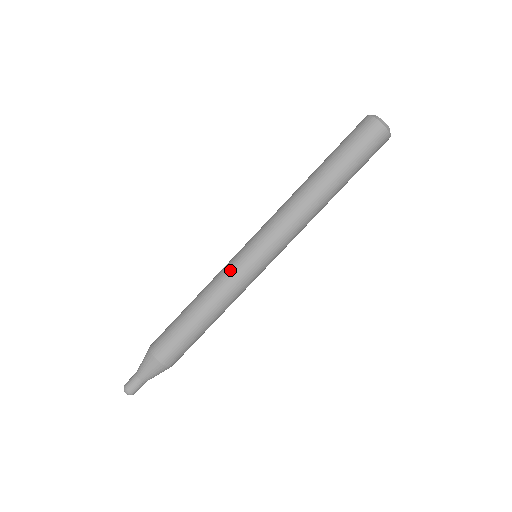
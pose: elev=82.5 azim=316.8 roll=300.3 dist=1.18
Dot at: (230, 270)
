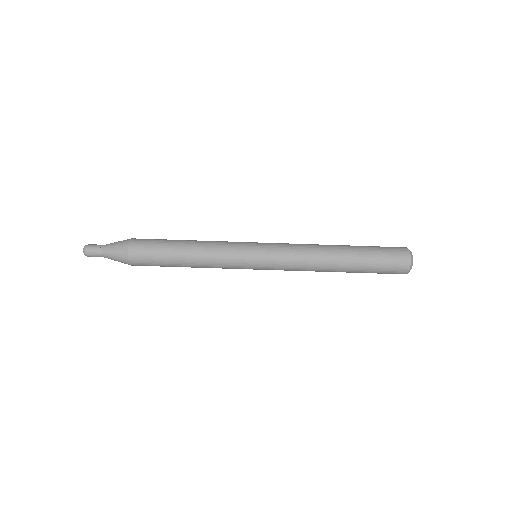
Dot at: (232, 257)
